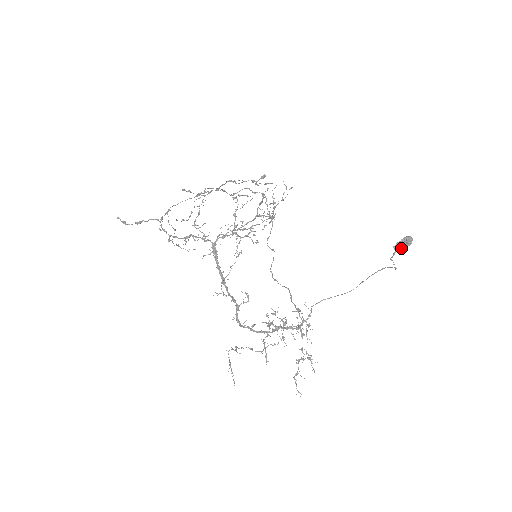
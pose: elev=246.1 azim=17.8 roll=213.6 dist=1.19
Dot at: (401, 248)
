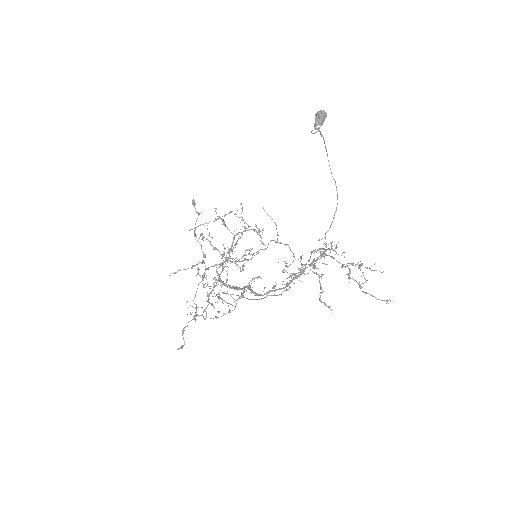
Dot at: (322, 124)
